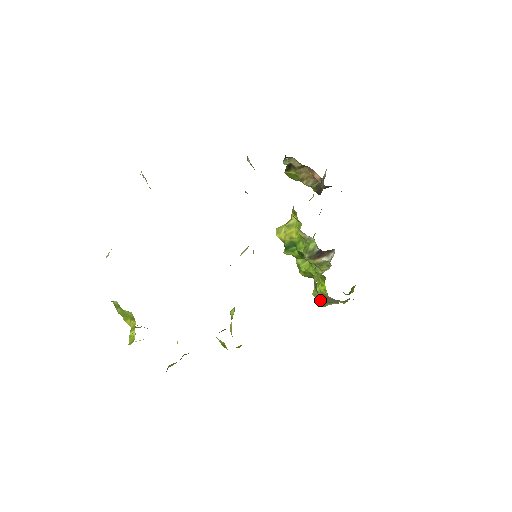
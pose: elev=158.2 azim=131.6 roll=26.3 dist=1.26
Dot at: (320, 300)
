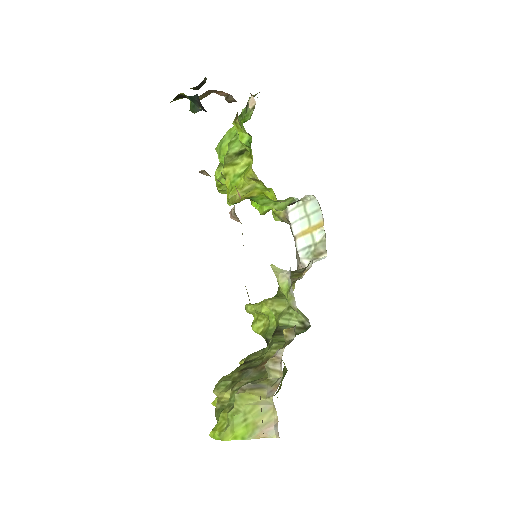
Dot at: occluded
